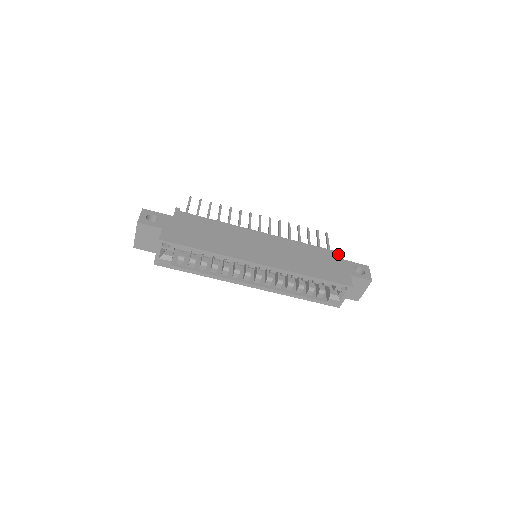
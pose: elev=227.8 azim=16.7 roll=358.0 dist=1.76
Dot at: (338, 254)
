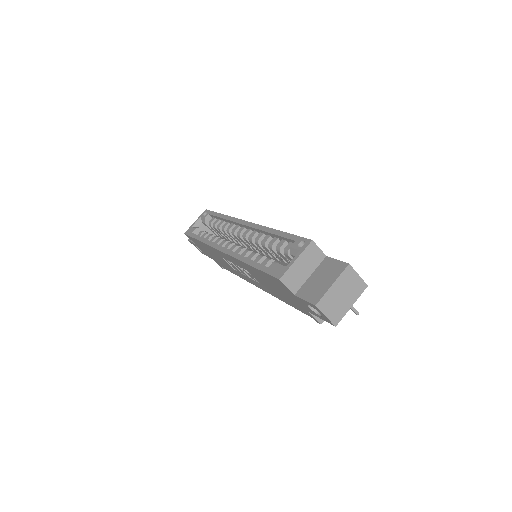
Dot at: occluded
